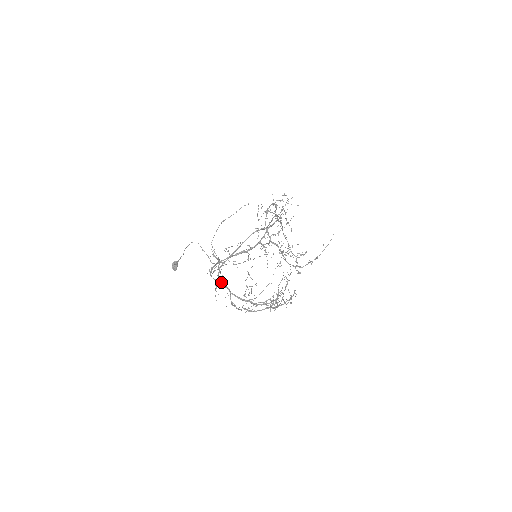
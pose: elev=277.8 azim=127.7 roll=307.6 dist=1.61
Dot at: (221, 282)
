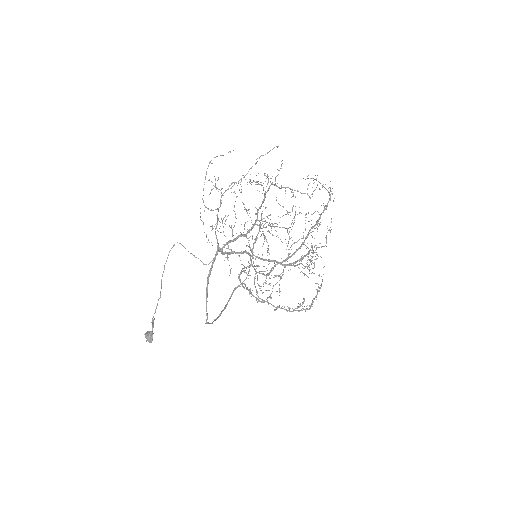
Dot at: (231, 252)
